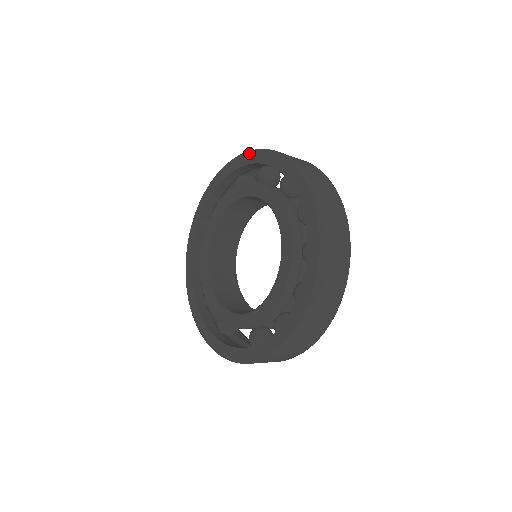
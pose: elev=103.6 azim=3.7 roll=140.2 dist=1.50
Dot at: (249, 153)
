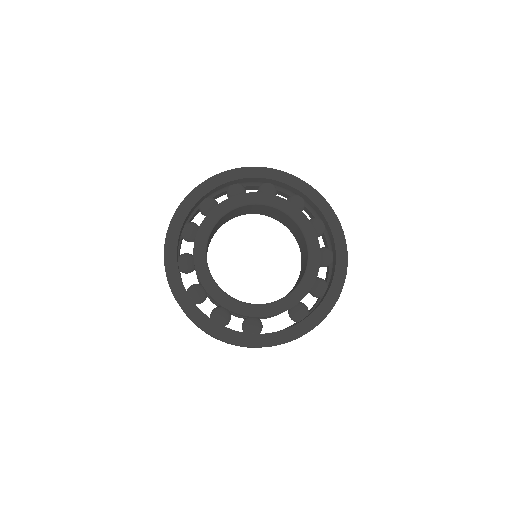
Dot at: (223, 174)
